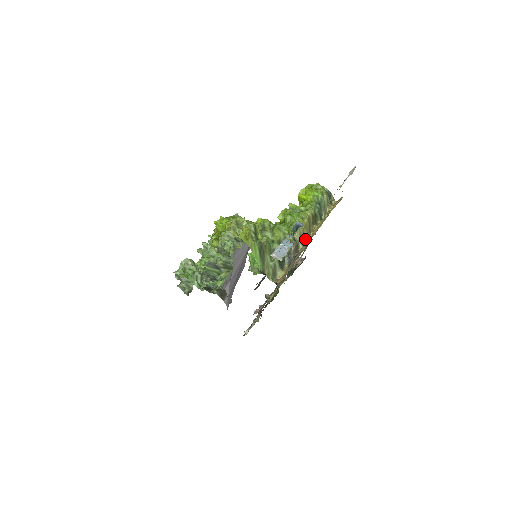
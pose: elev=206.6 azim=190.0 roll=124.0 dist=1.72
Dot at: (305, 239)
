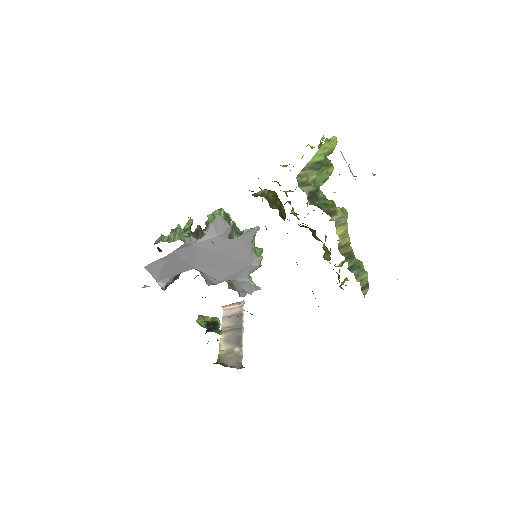
Dot at: (338, 229)
